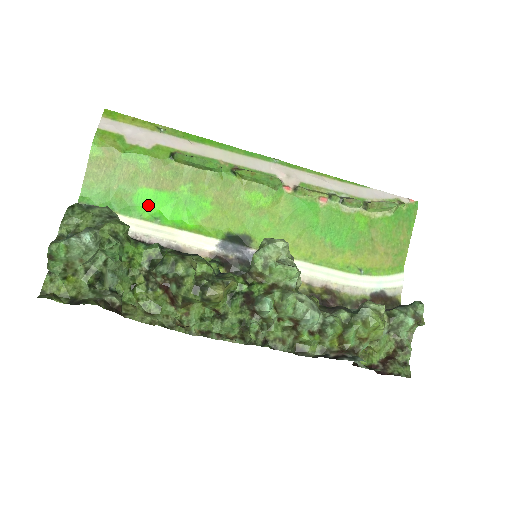
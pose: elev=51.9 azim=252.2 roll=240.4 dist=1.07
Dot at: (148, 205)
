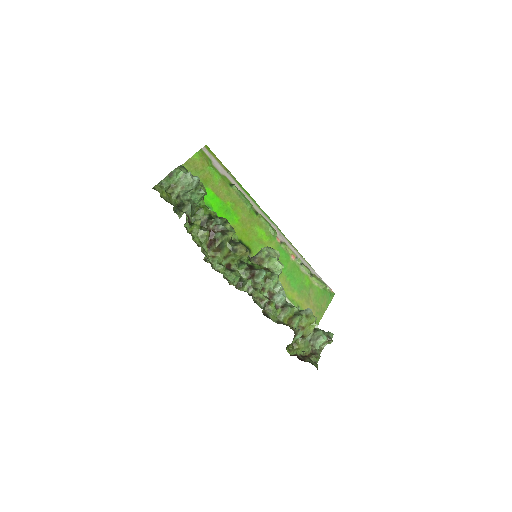
Dot at: (208, 198)
